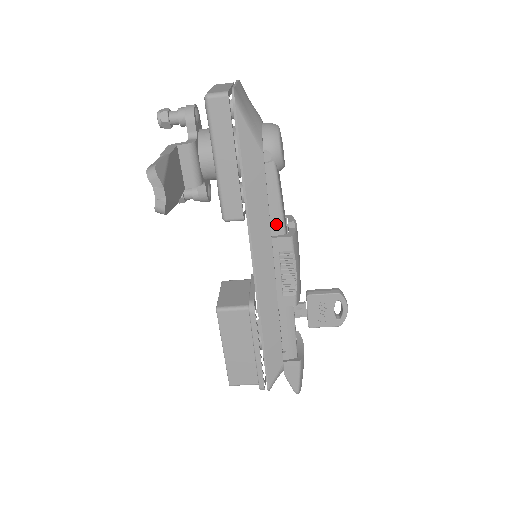
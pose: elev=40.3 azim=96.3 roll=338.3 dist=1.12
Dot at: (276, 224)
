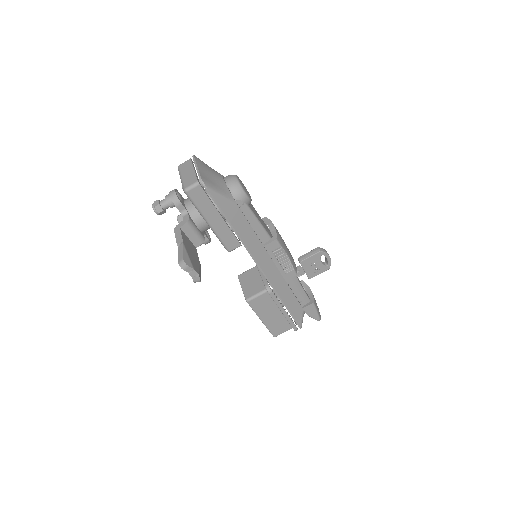
Dot at: (263, 236)
